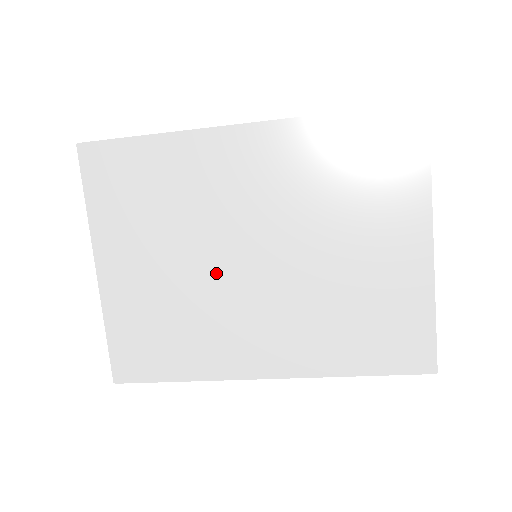
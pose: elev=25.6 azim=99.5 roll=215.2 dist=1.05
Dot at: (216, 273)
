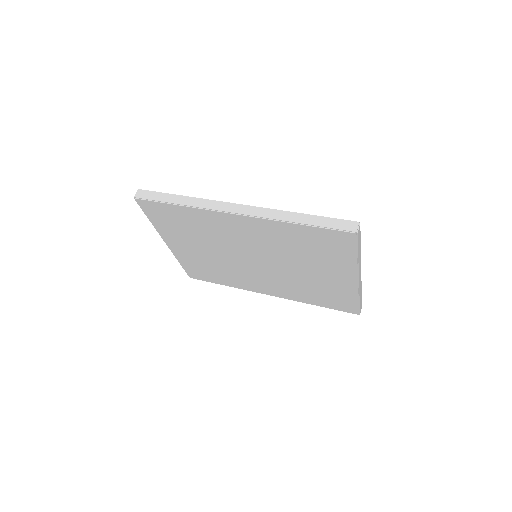
Dot at: (233, 260)
